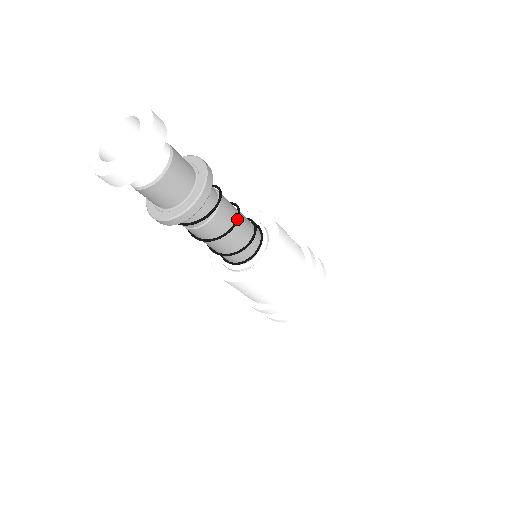
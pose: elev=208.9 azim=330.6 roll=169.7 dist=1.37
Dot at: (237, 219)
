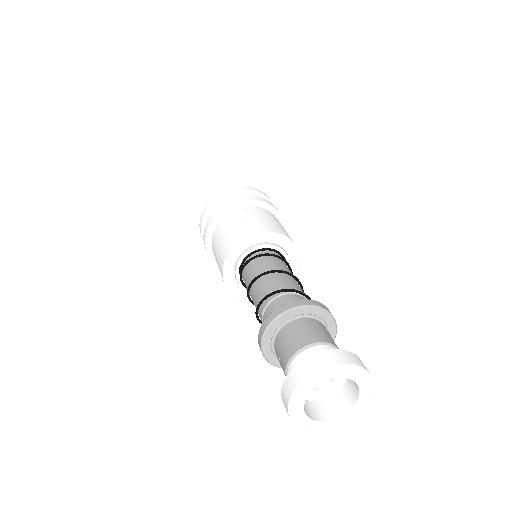
Dot at: (296, 278)
